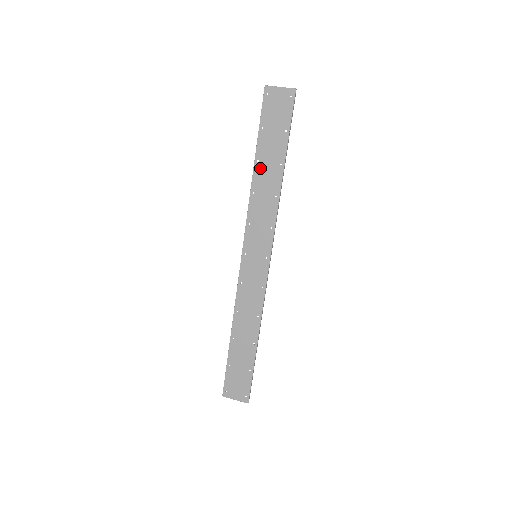
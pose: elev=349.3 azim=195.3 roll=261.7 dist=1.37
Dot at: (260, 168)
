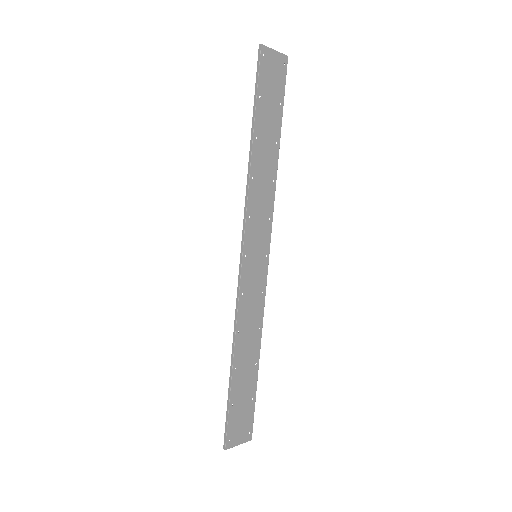
Dot at: (258, 147)
